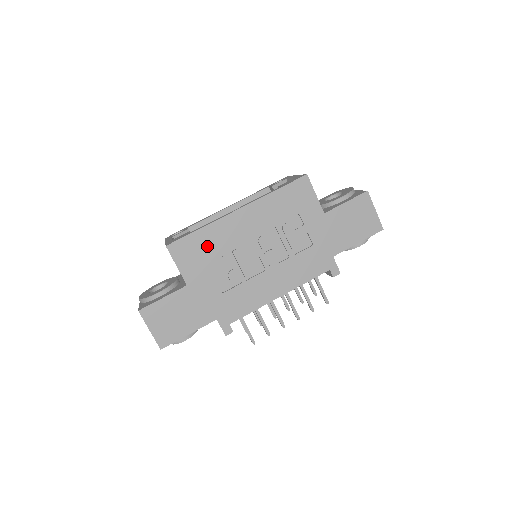
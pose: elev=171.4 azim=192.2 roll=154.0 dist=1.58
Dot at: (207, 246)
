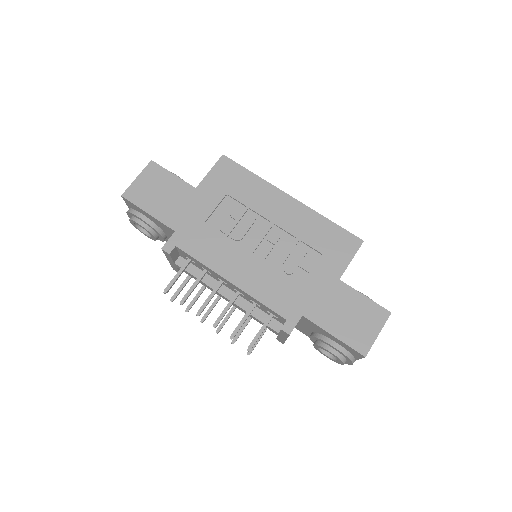
Dot at: (242, 187)
